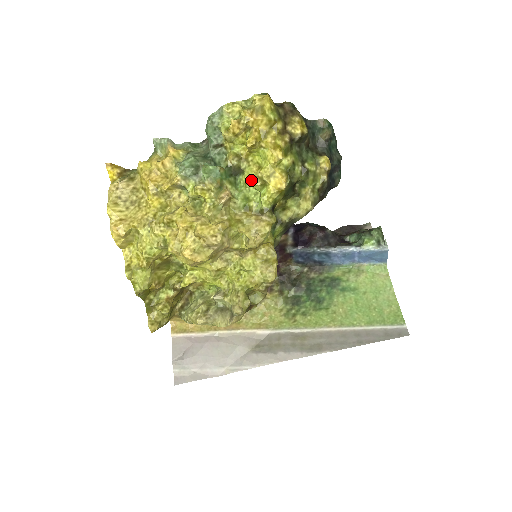
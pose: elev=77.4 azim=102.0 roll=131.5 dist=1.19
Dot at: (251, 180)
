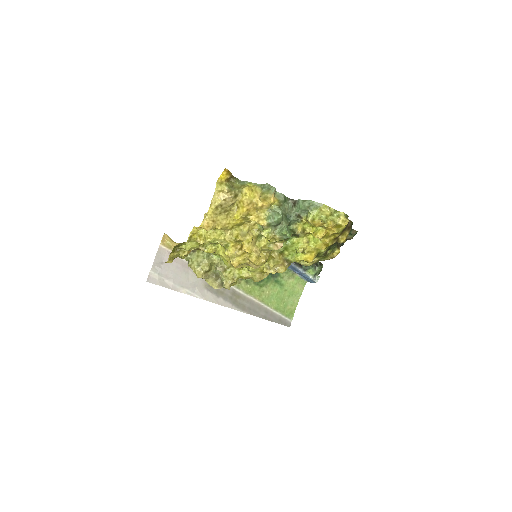
Dot at: (298, 244)
